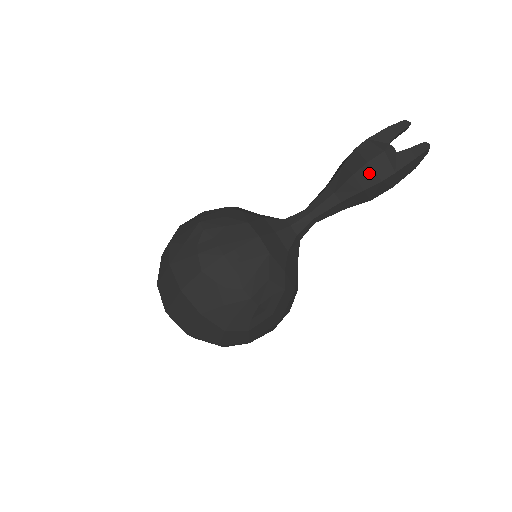
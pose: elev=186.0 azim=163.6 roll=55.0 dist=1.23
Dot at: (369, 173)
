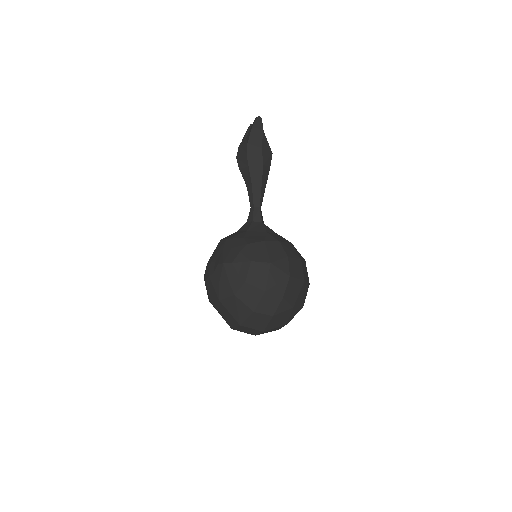
Dot at: (241, 159)
